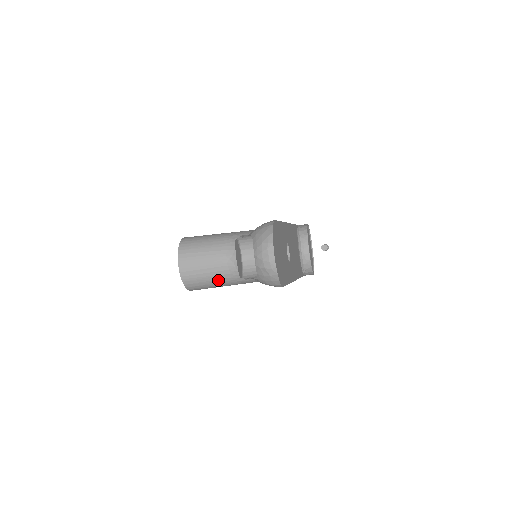
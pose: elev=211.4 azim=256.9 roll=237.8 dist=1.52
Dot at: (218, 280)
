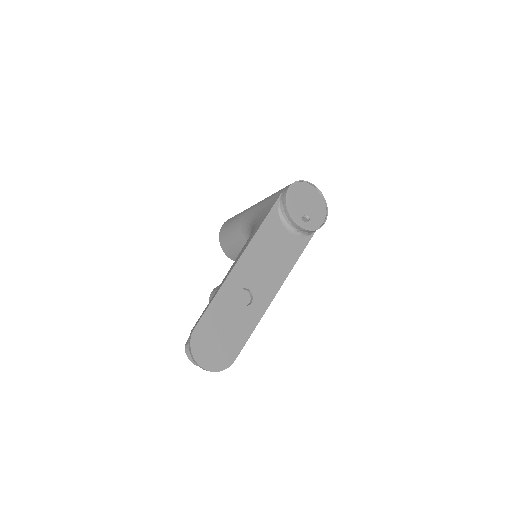
Dot at: occluded
